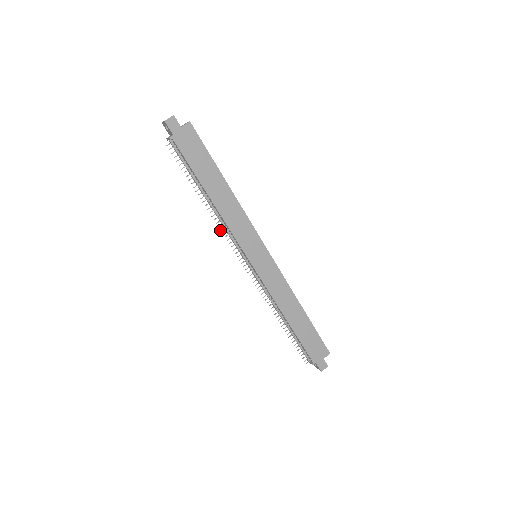
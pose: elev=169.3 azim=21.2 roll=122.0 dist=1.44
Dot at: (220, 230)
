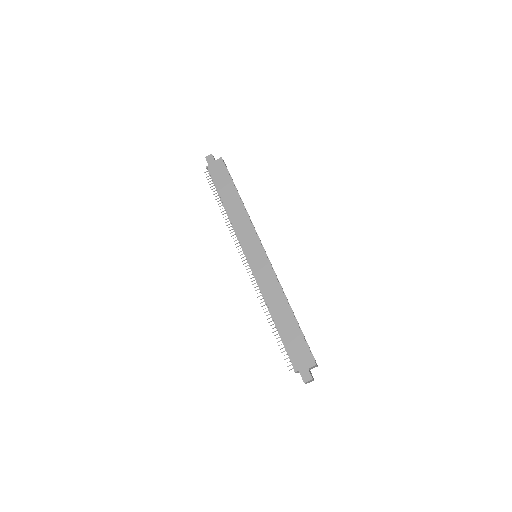
Dot at: (229, 230)
